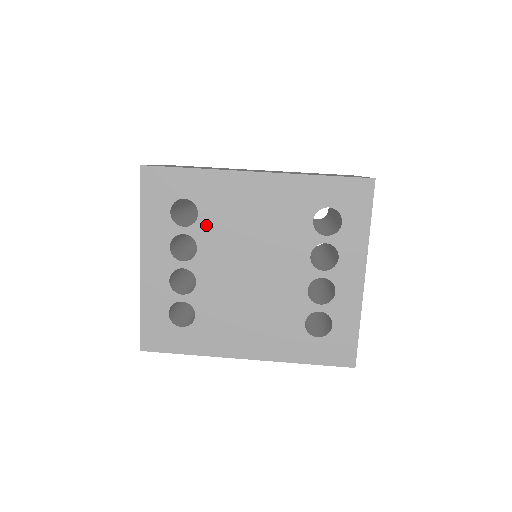
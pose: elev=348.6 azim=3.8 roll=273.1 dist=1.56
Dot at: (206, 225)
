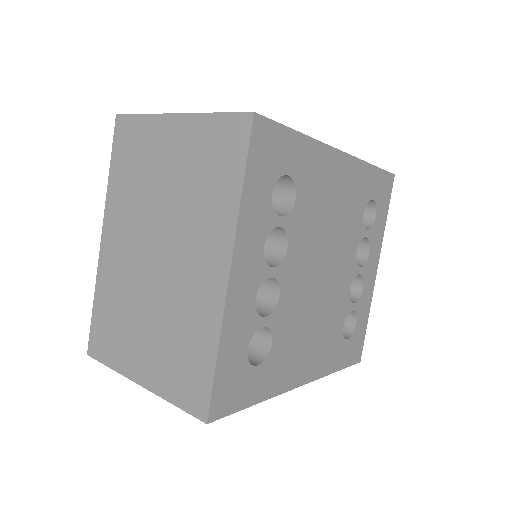
Dot at: (299, 215)
